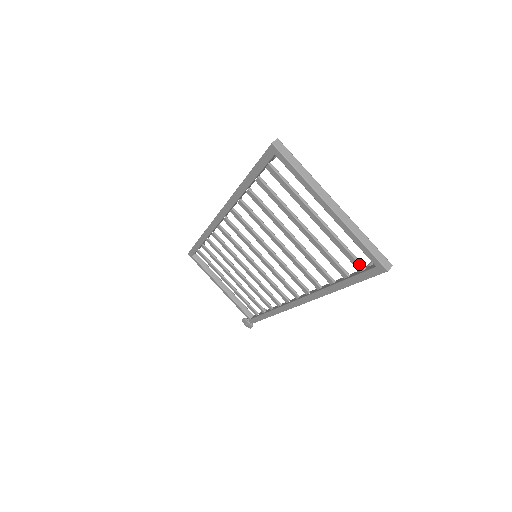
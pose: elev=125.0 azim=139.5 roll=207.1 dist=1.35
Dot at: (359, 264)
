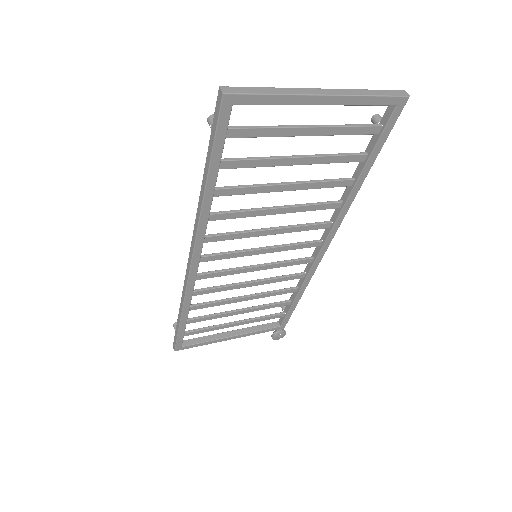
Dot at: (375, 127)
